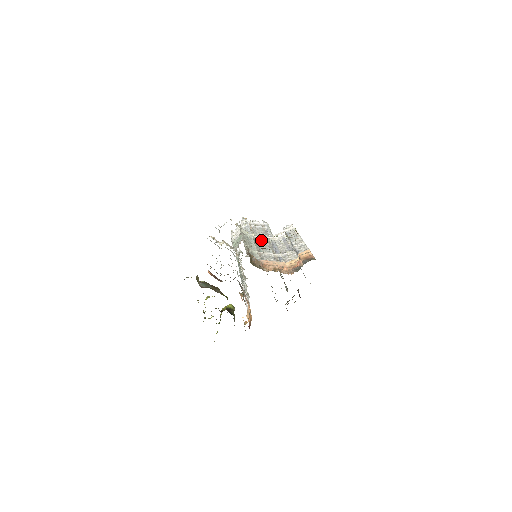
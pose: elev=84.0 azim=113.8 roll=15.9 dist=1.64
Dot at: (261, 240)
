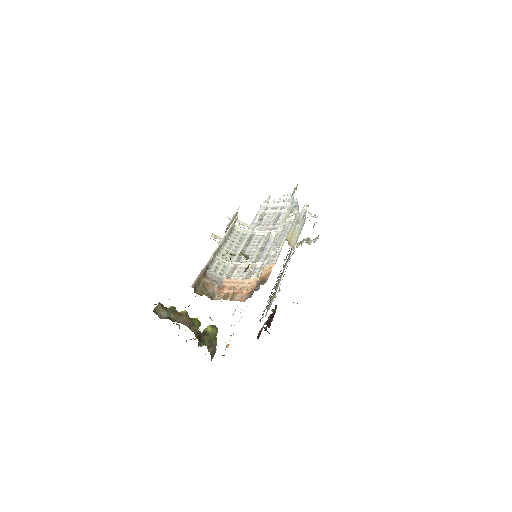
Dot at: (257, 237)
